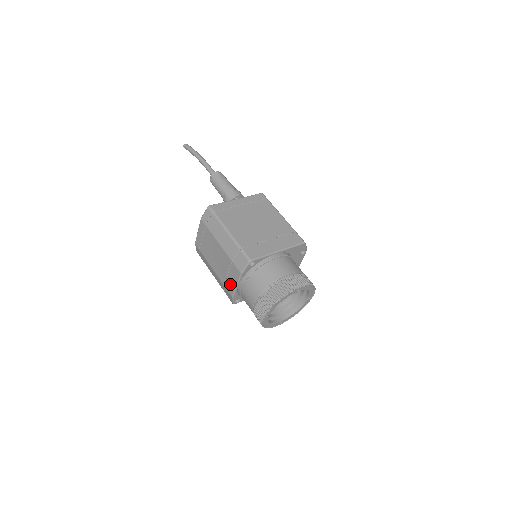
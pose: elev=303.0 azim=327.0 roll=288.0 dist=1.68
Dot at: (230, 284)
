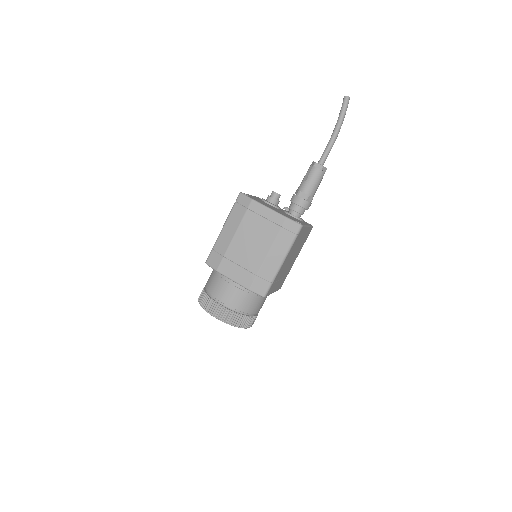
Dot at: (230, 269)
